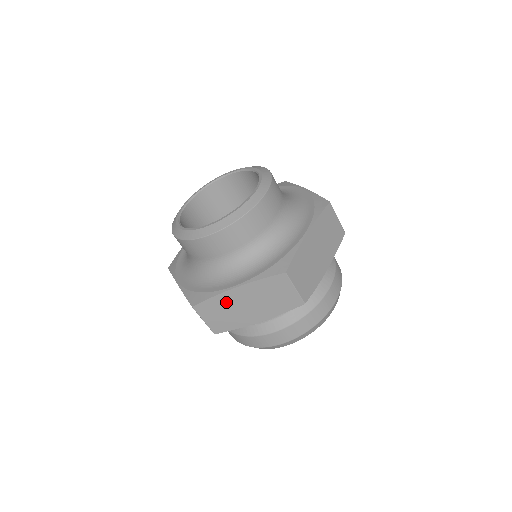
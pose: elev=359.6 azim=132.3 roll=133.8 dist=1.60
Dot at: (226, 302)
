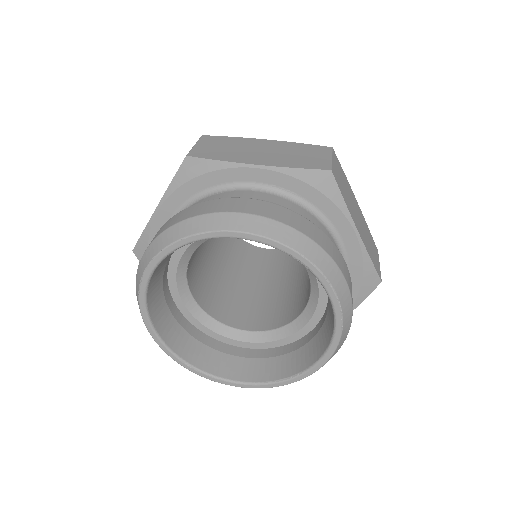
Dot at: occluded
